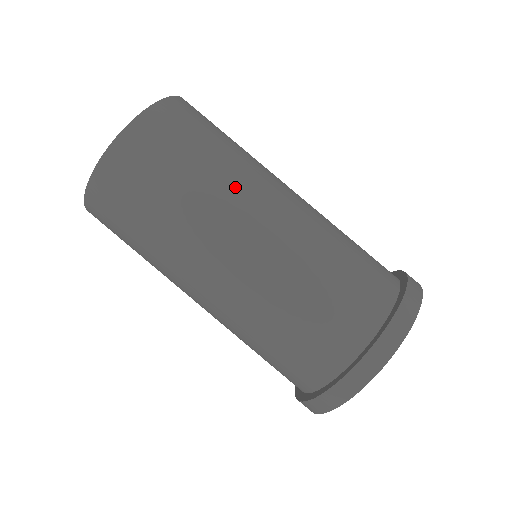
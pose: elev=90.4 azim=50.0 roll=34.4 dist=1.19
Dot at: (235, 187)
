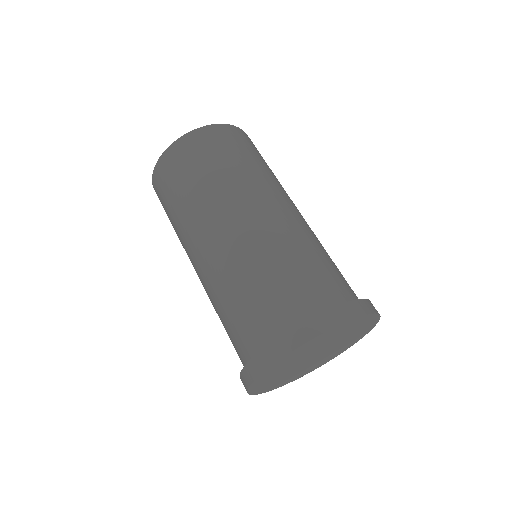
Dot at: (272, 183)
